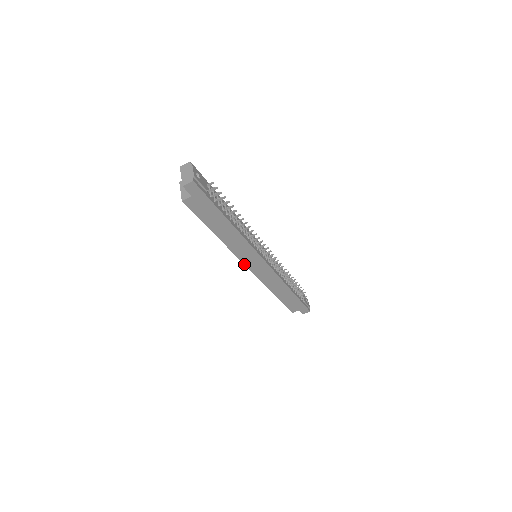
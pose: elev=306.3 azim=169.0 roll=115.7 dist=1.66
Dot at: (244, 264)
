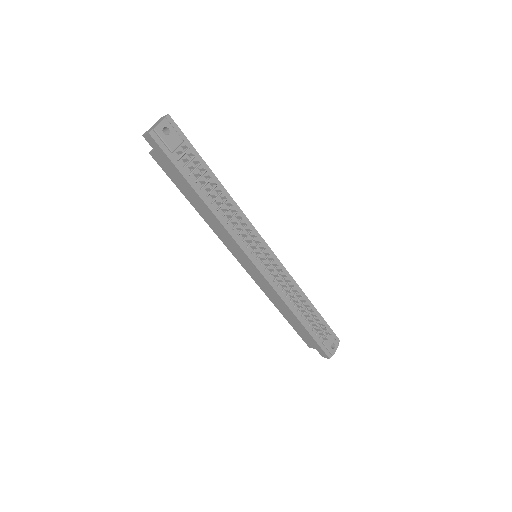
Dot at: (235, 256)
